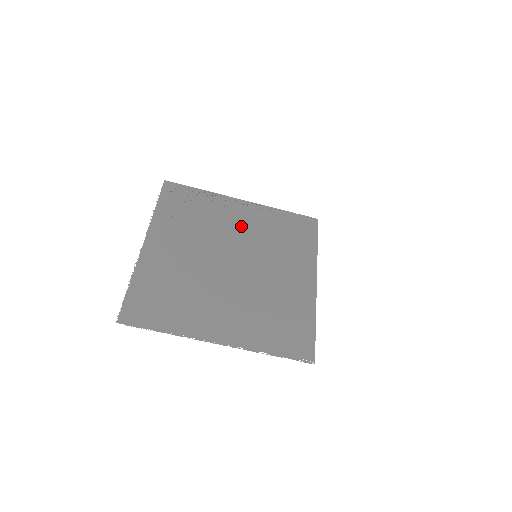
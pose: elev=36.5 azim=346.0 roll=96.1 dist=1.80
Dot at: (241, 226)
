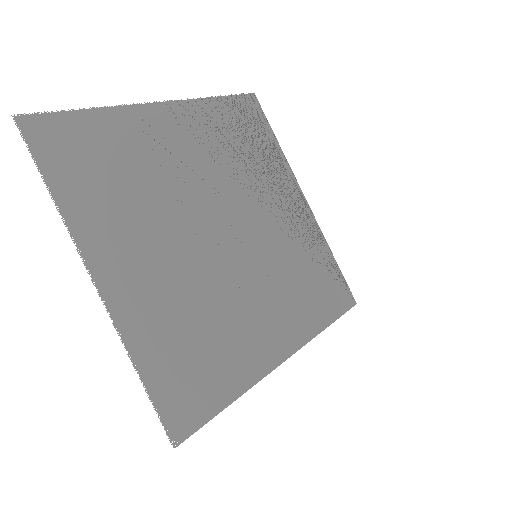
Dot at: (276, 214)
